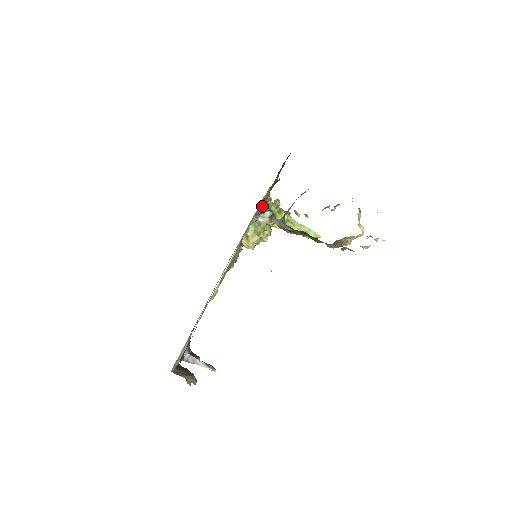
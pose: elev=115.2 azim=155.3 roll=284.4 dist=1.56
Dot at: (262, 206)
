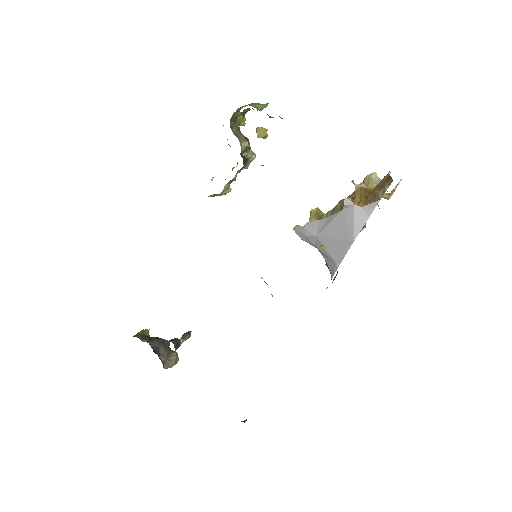
Dot at: occluded
